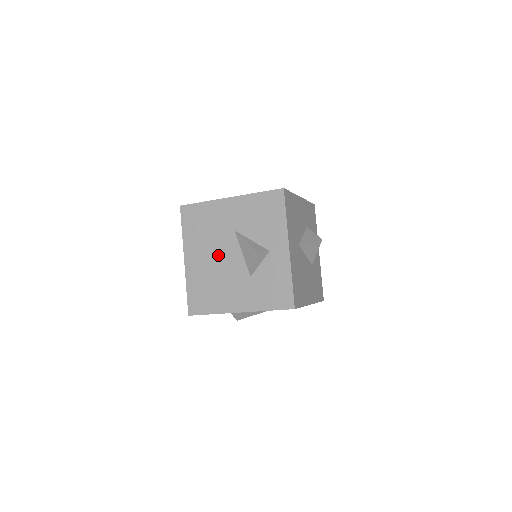
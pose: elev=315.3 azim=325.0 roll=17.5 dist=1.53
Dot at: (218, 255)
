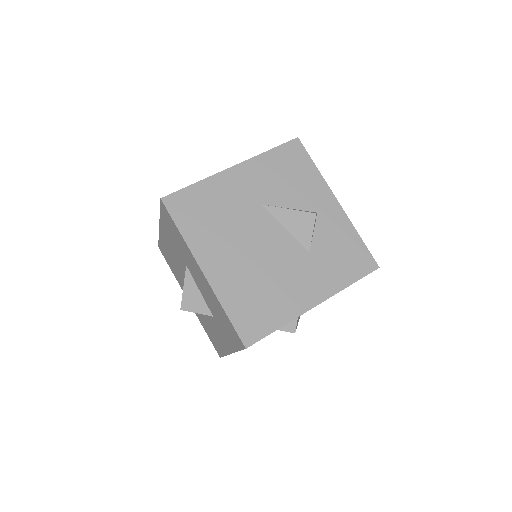
Dot at: (252, 244)
